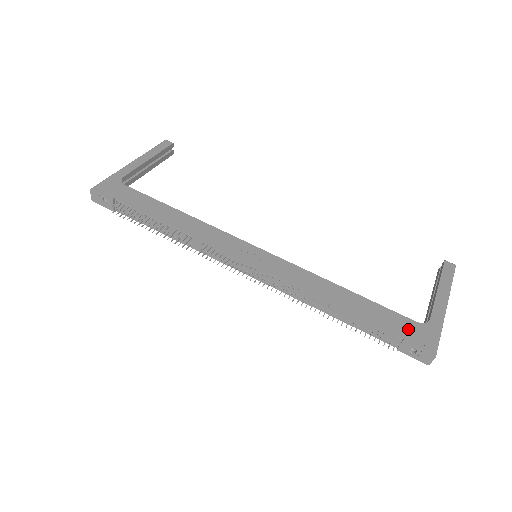
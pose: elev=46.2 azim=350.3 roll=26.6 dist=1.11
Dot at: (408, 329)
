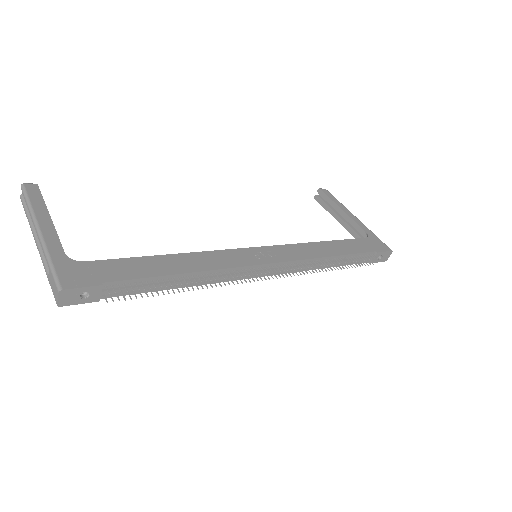
Dot at: (370, 245)
